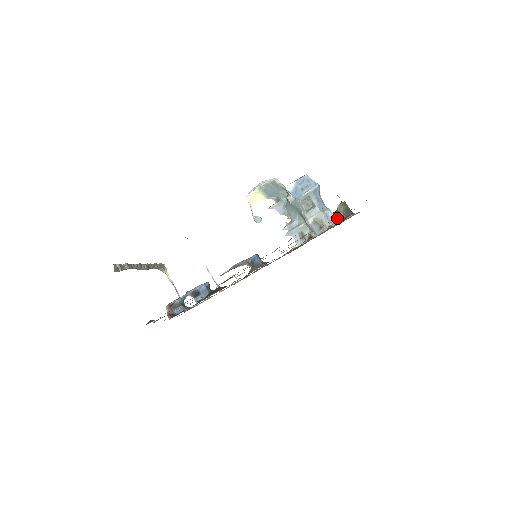
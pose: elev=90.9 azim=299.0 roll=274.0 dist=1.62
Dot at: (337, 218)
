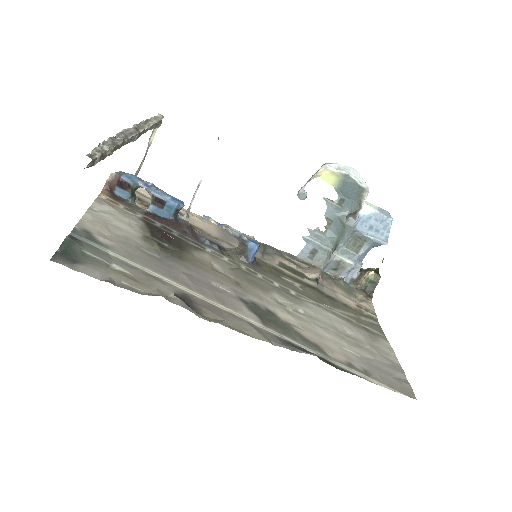
Dot at: (356, 279)
